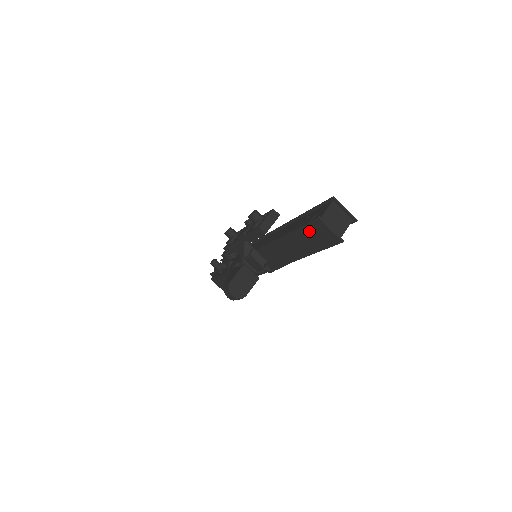
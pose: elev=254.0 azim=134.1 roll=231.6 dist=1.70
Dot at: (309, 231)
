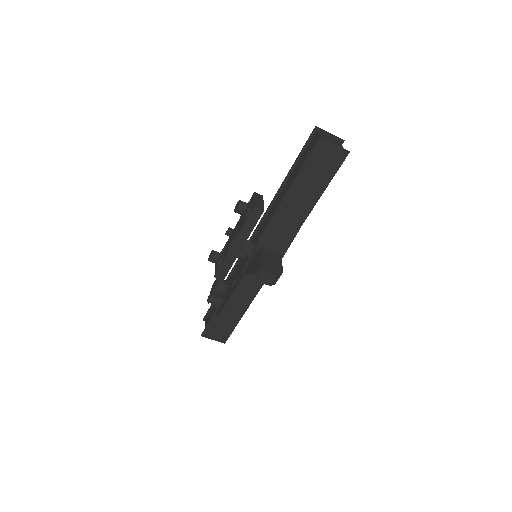
Dot at: (313, 164)
